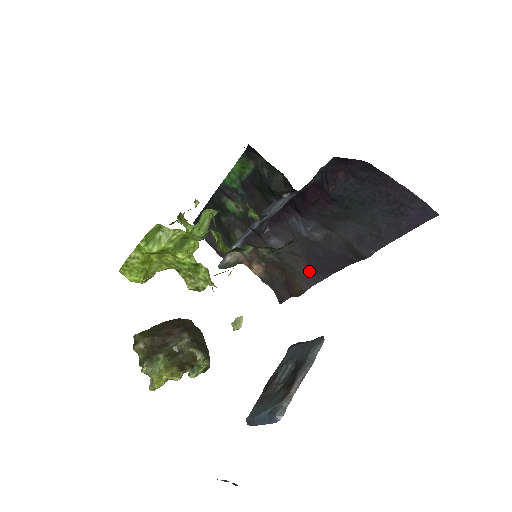
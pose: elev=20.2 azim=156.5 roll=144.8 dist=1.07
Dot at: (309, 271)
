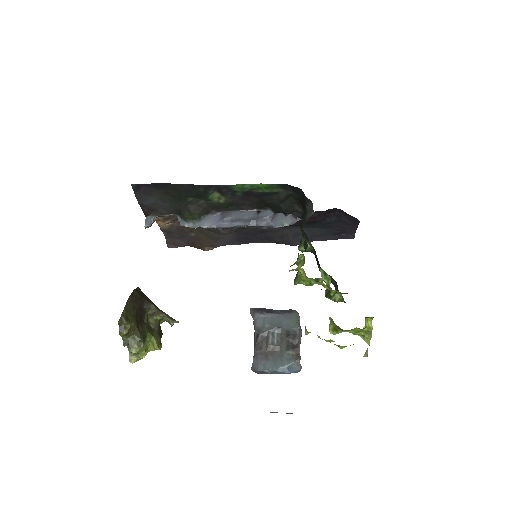
Dot at: (232, 239)
